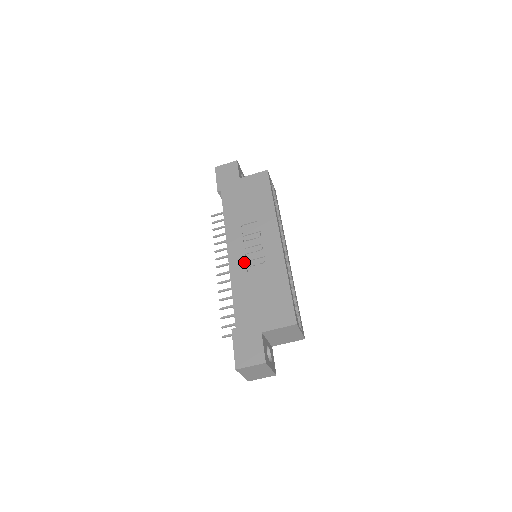
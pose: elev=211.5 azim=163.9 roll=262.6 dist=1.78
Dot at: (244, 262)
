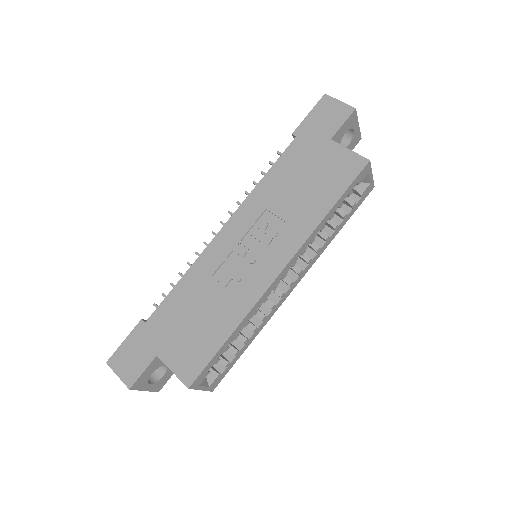
Dot at: (222, 259)
